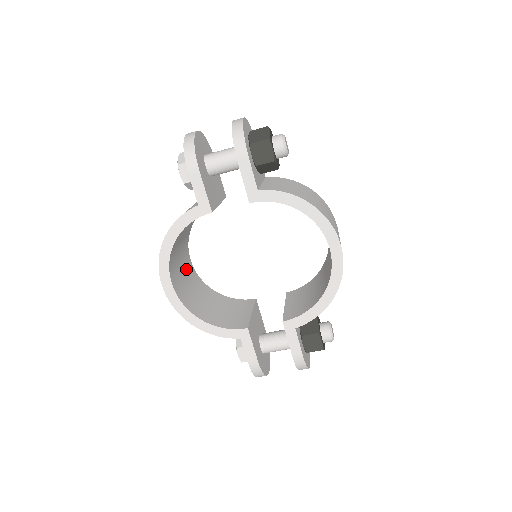
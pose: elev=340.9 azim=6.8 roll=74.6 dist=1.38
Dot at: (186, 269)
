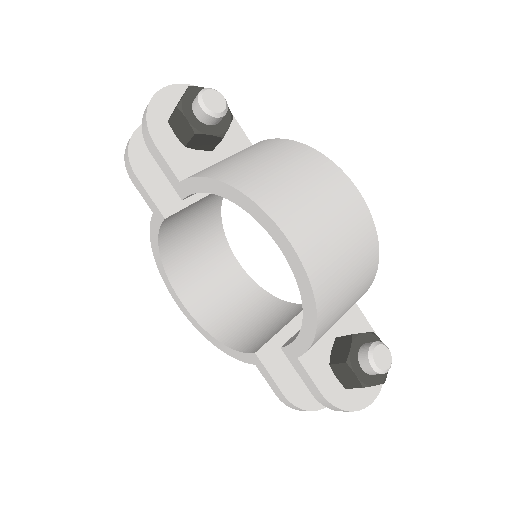
Dot at: (223, 275)
